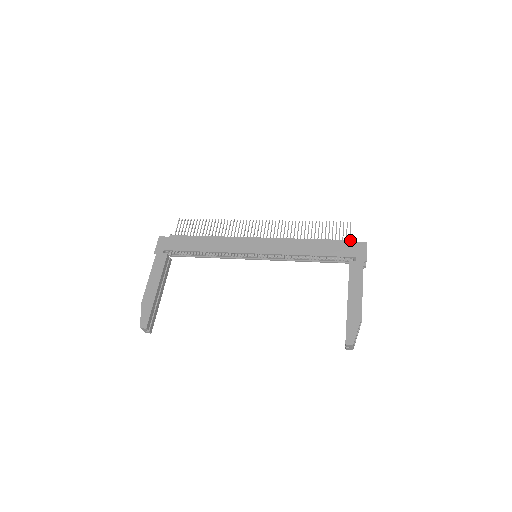
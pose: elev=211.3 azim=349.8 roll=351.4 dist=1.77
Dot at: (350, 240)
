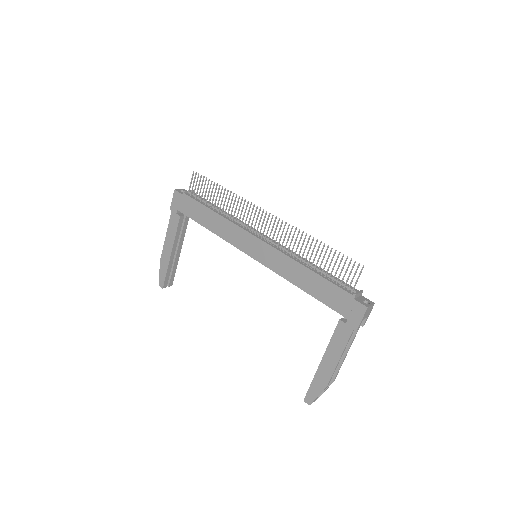
Dot at: (350, 294)
